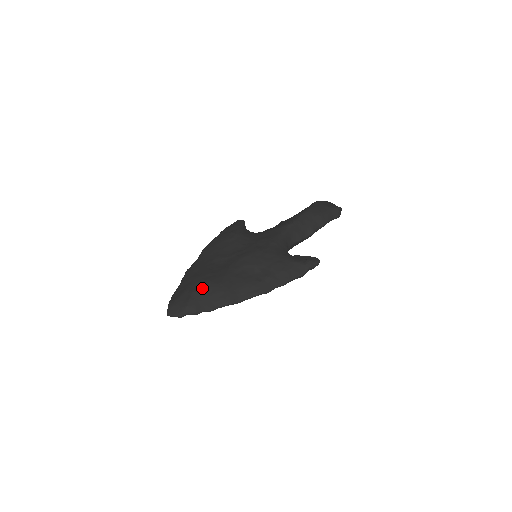
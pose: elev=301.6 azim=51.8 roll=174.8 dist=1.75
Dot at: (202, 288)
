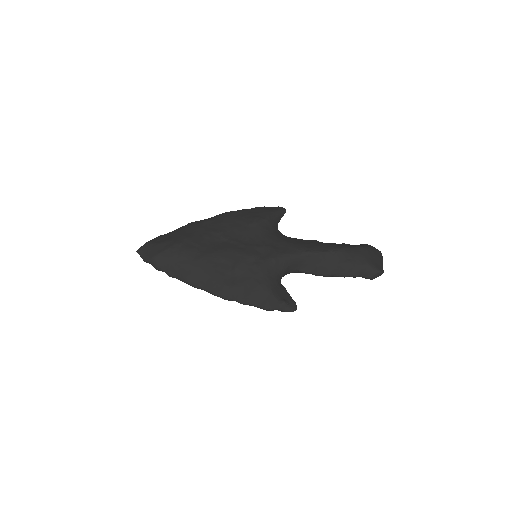
Dot at: (177, 252)
